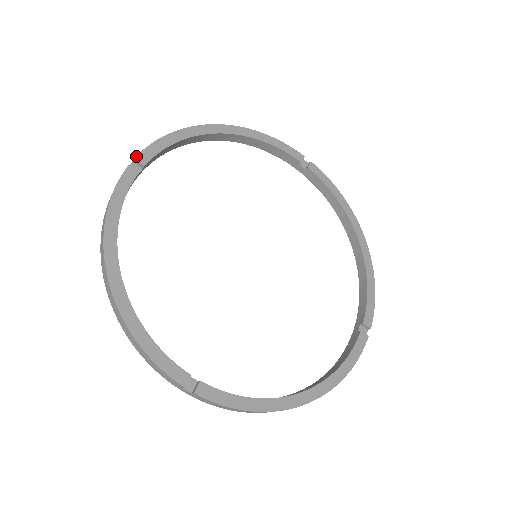
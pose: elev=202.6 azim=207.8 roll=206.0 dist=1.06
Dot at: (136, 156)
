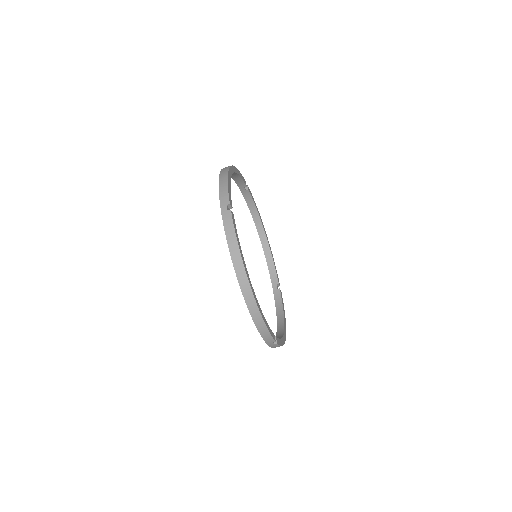
Dot at: (229, 201)
